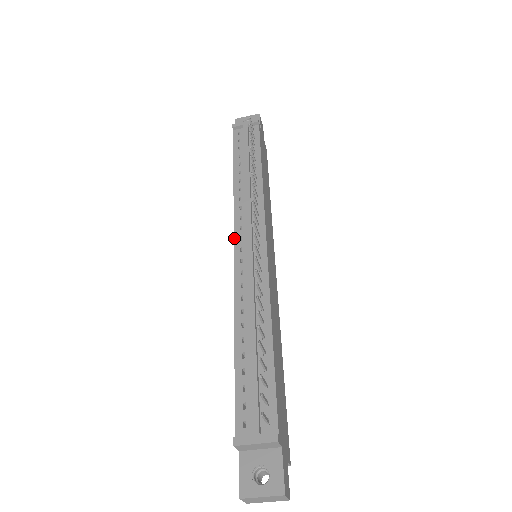
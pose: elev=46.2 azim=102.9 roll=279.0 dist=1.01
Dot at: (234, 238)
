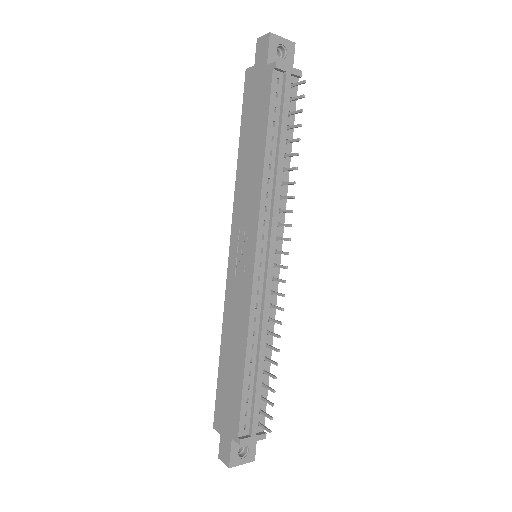
Dot at: (256, 249)
